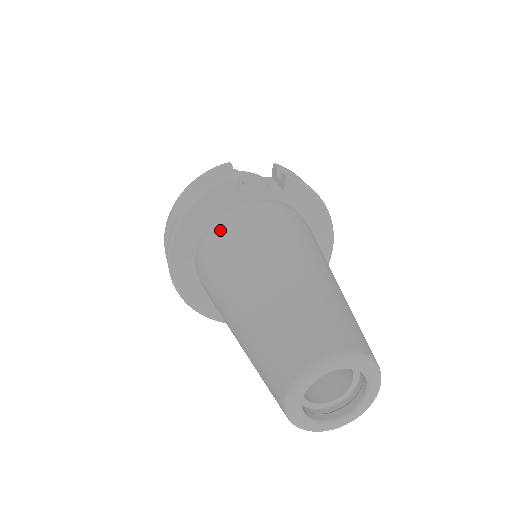
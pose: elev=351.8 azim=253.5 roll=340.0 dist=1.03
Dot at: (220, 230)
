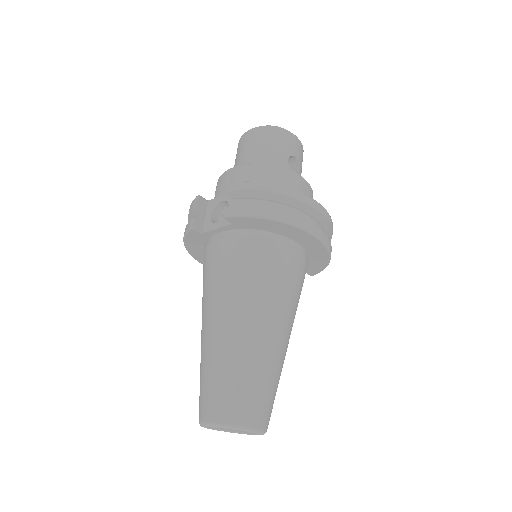
Dot at: (203, 266)
